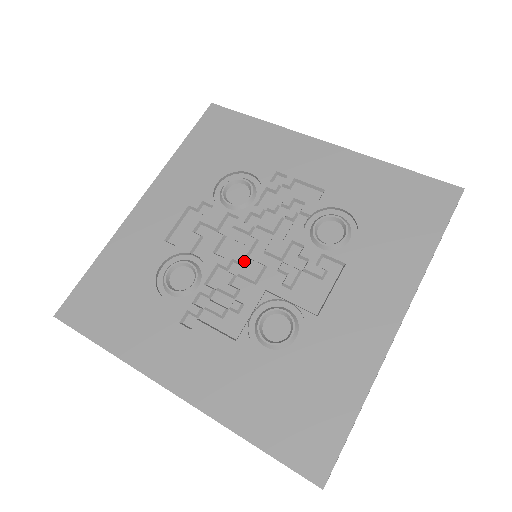
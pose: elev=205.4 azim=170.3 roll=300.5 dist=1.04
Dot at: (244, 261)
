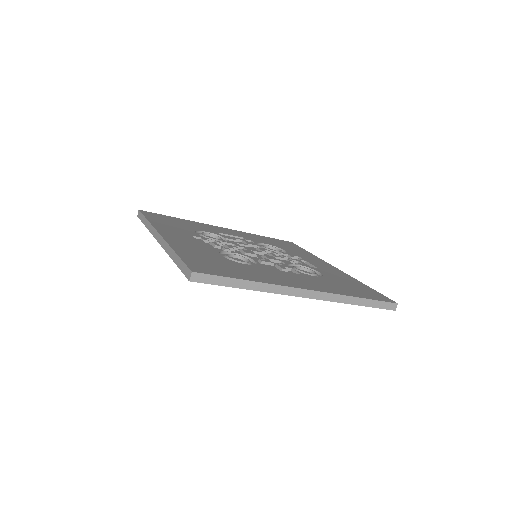
Dot at: (249, 250)
